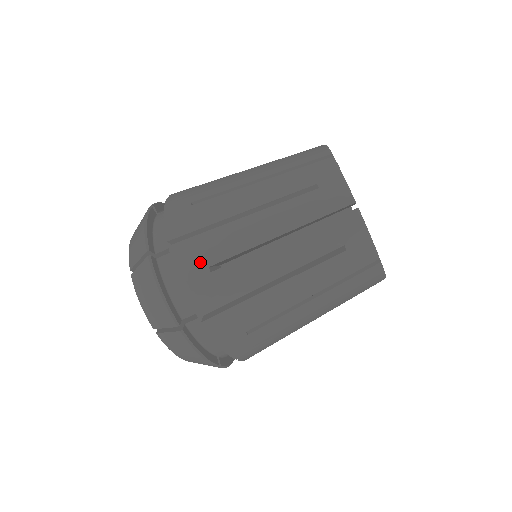
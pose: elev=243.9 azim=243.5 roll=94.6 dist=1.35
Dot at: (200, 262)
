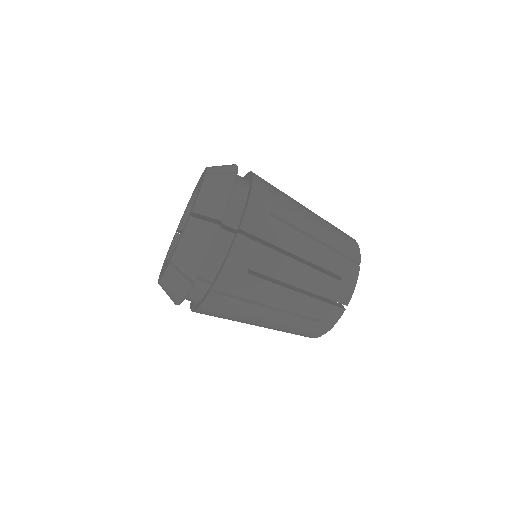
Dot at: (247, 262)
